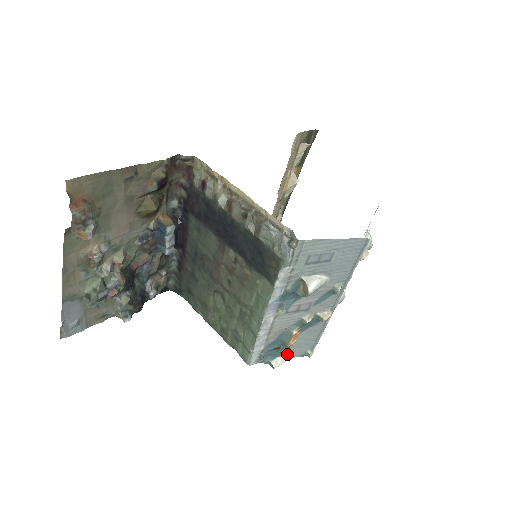
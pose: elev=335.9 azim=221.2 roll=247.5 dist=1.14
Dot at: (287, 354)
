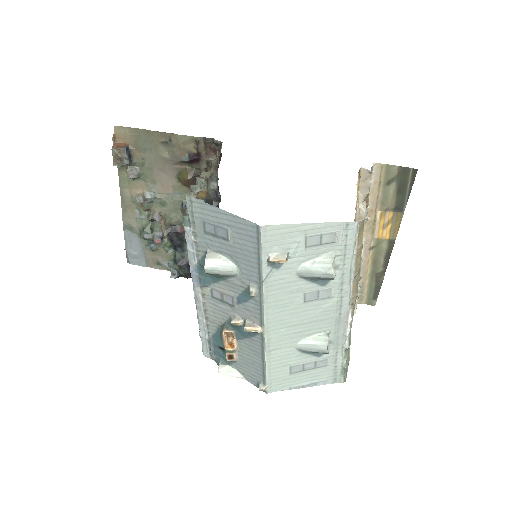
Dot at: (239, 369)
